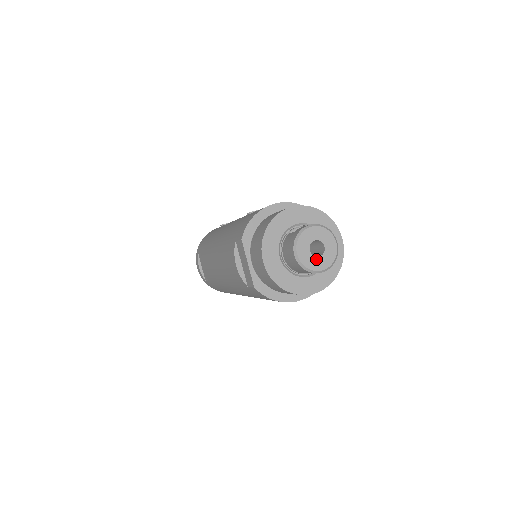
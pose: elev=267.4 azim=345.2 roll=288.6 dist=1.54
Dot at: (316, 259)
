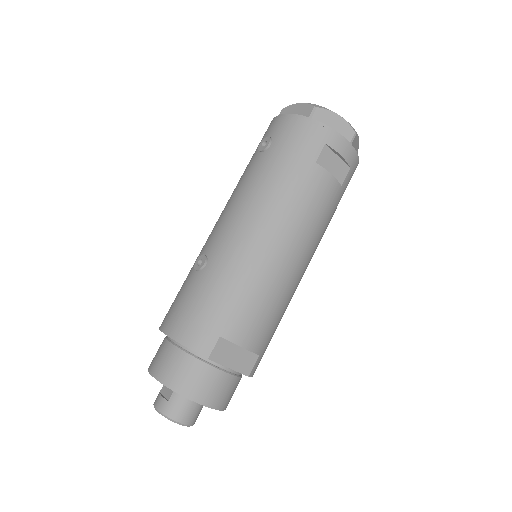
Dot at: occluded
